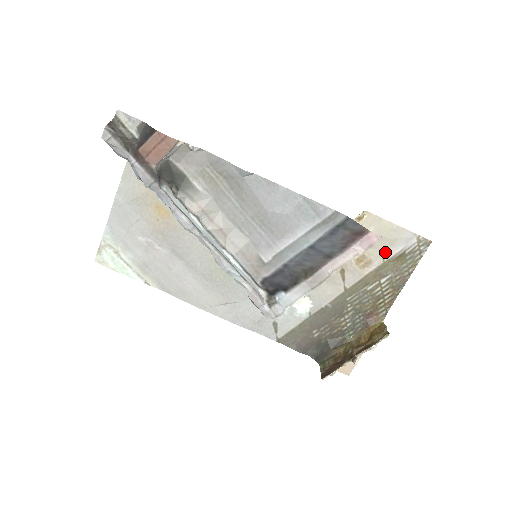
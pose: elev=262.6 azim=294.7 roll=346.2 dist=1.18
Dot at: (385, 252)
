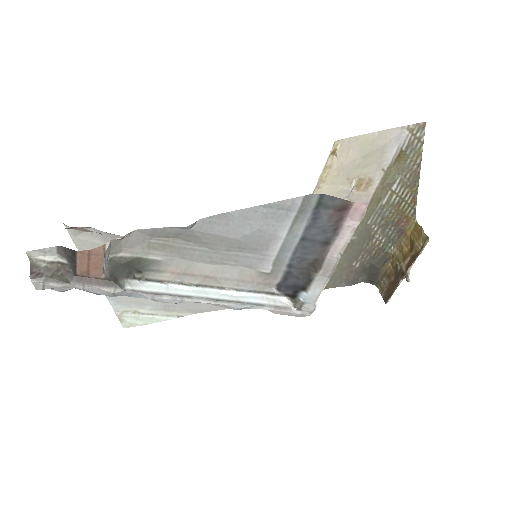
Dot at: (380, 163)
